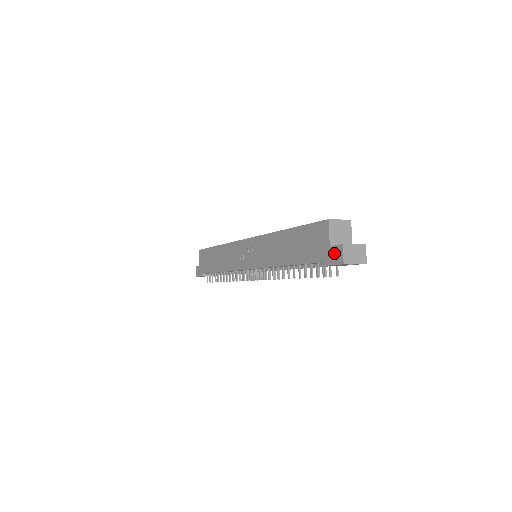
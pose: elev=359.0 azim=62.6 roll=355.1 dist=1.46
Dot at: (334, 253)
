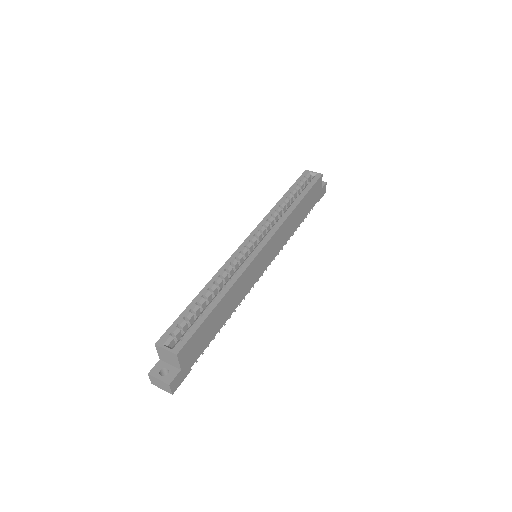
Dot at: occluded
